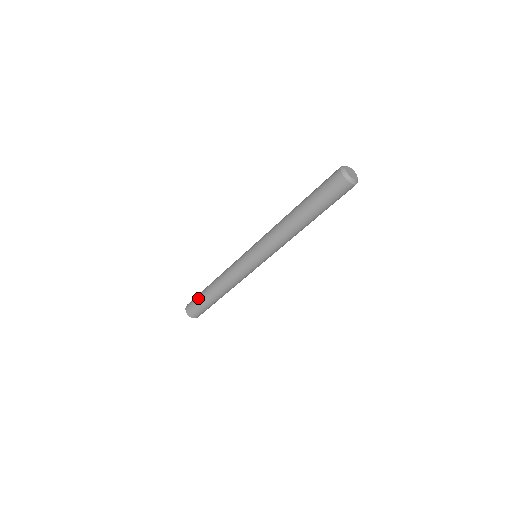
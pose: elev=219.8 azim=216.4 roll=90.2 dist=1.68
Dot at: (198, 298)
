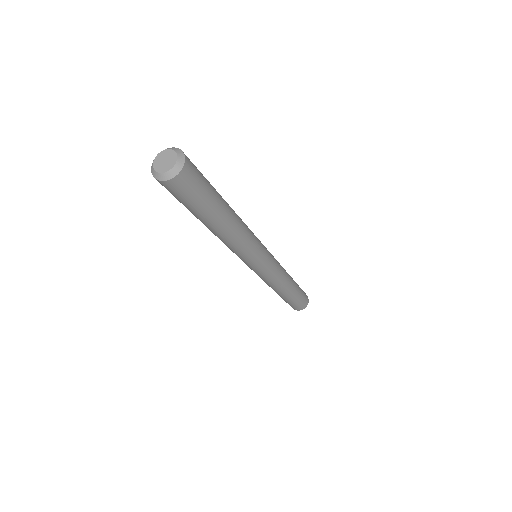
Dot at: occluded
